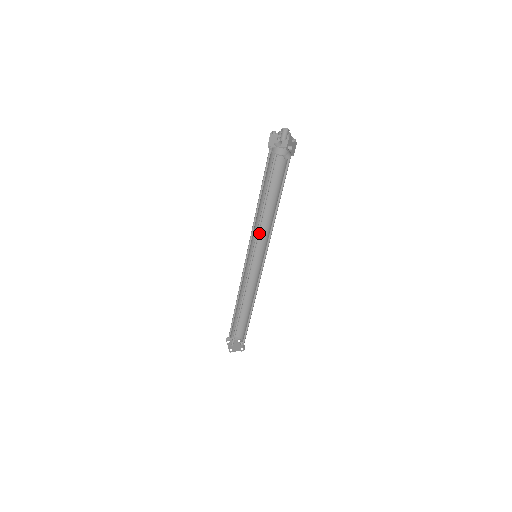
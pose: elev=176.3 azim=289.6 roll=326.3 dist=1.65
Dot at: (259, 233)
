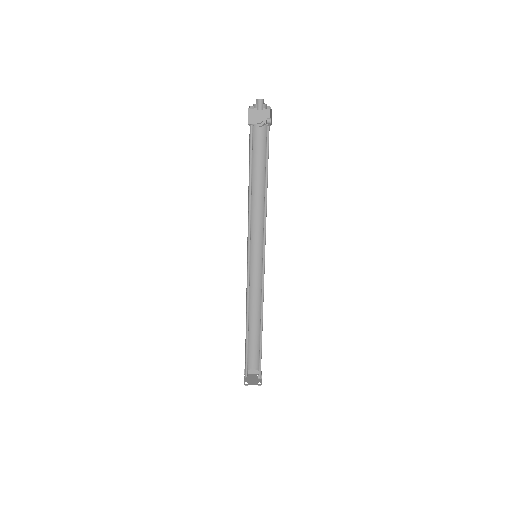
Dot at: (257, 229)
